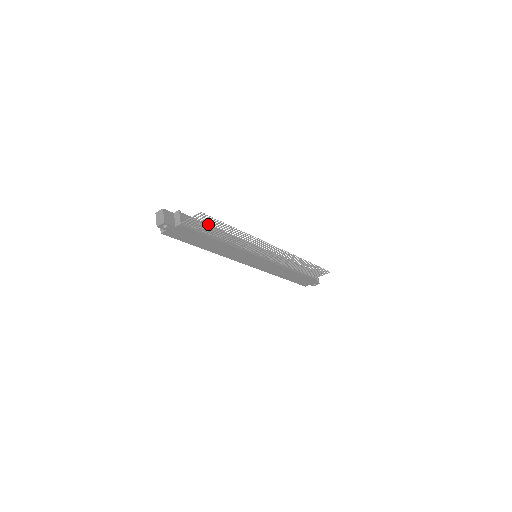
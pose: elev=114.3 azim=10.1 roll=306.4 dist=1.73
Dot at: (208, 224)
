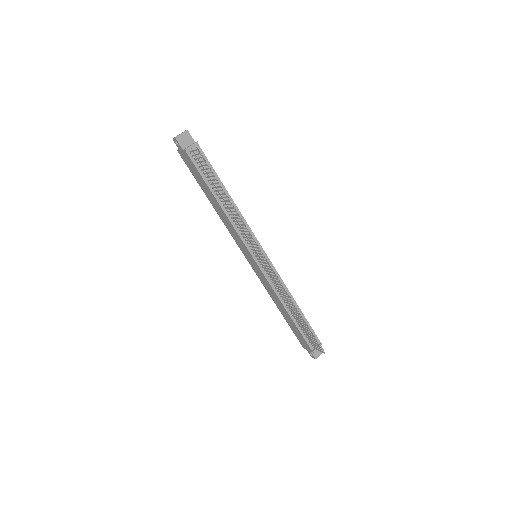
Dot at: occluded
